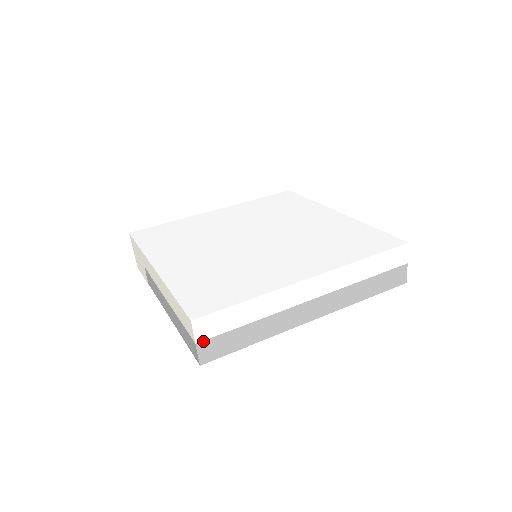
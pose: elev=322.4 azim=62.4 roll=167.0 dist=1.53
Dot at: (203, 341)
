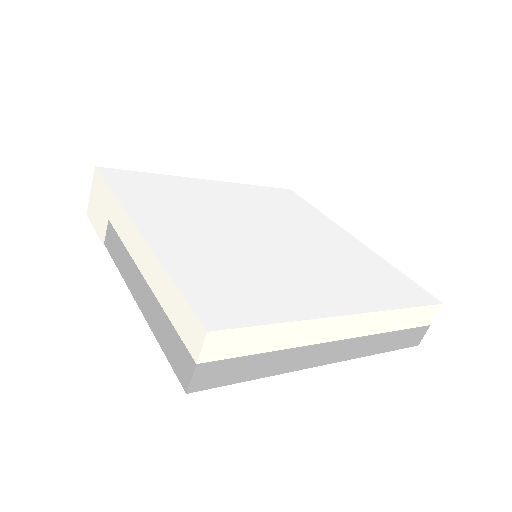
Dot at: (207, 362)
